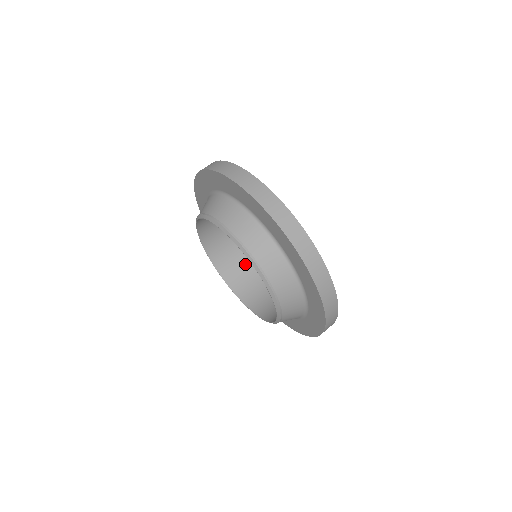
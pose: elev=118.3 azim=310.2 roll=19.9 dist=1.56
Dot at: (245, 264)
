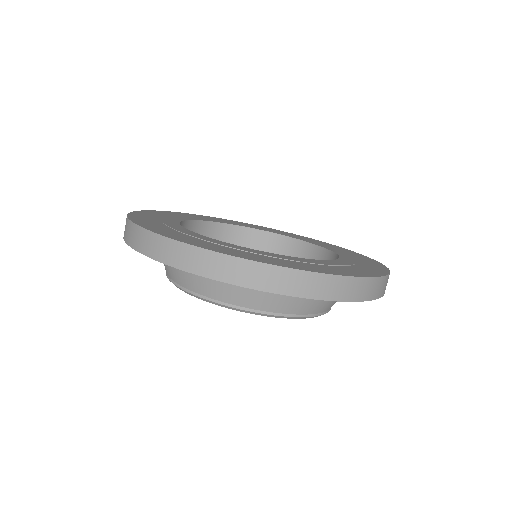
Dot at: (267, 243)
